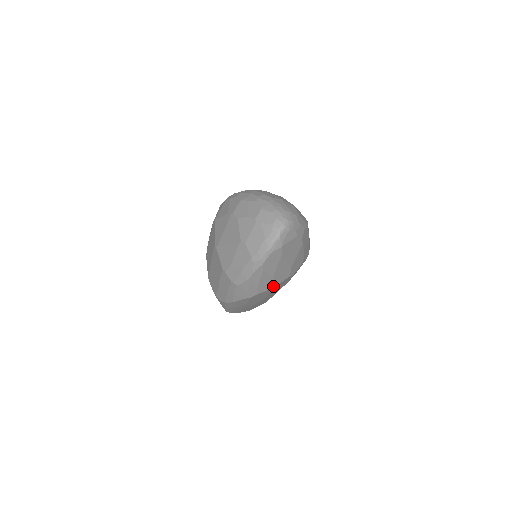
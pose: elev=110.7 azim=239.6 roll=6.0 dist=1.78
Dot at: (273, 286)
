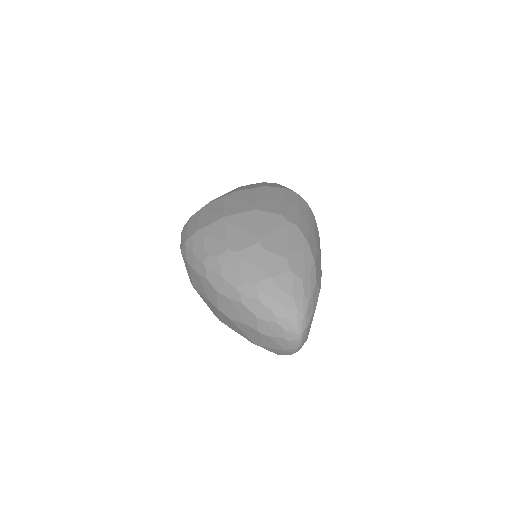
Dot at: occluded
